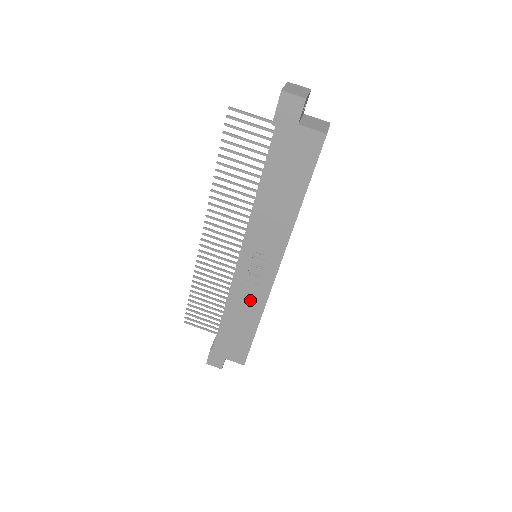
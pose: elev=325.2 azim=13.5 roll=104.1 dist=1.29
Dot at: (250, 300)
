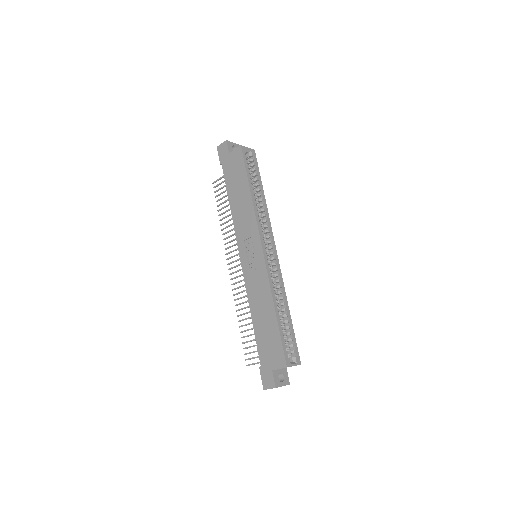
Dot at: (260, 288)
